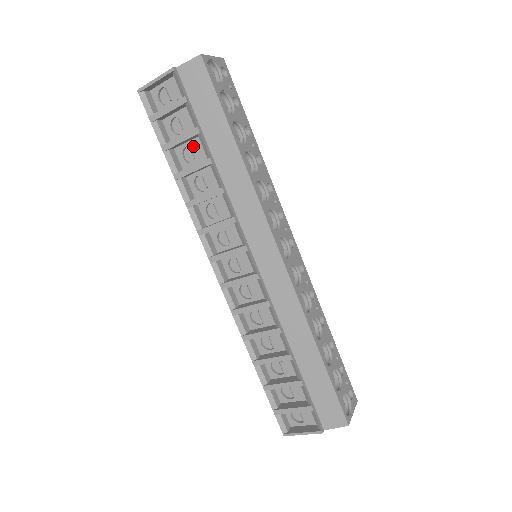
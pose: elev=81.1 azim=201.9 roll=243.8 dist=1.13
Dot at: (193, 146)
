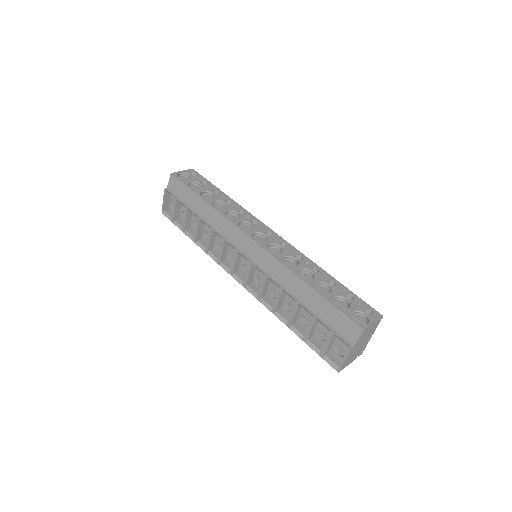
Dot at: (193, 219)
